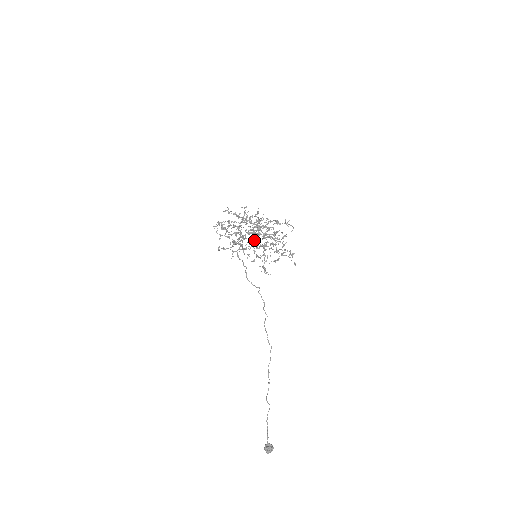
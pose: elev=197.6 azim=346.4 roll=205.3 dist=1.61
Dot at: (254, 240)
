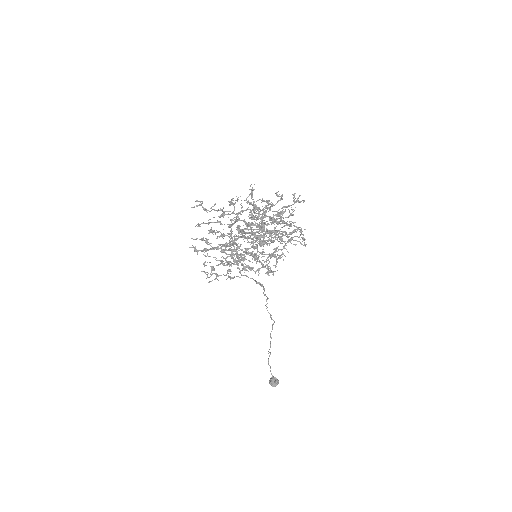
Dot at: (252, 238)
